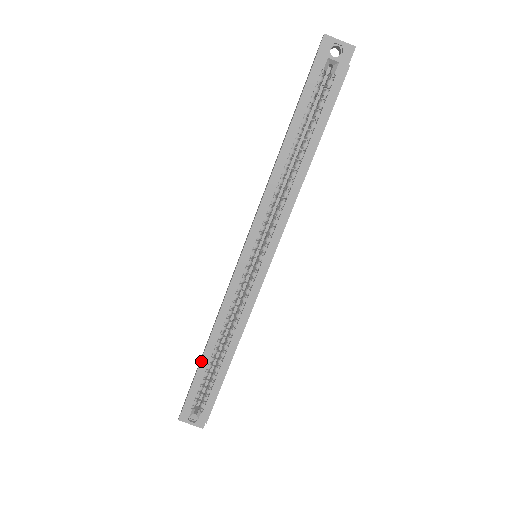
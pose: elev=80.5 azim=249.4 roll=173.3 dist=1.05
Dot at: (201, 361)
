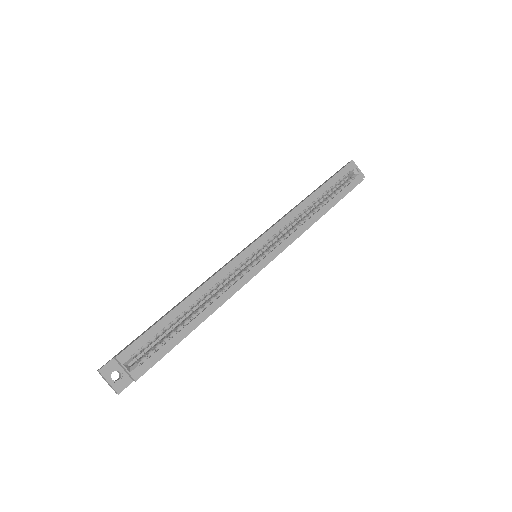
Dot at: (172, 310)
